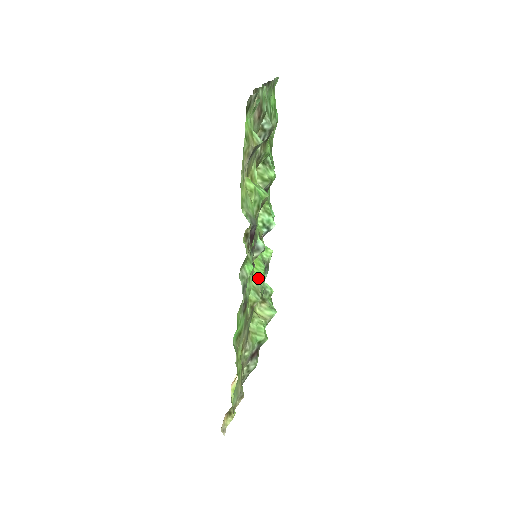
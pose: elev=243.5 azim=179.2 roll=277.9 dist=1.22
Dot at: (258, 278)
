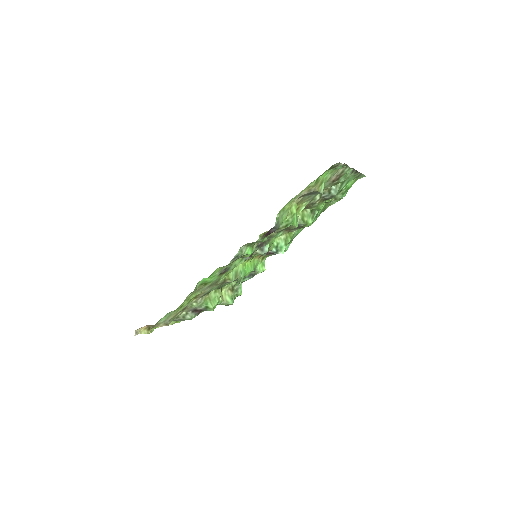
Dot at: (244, 270)
